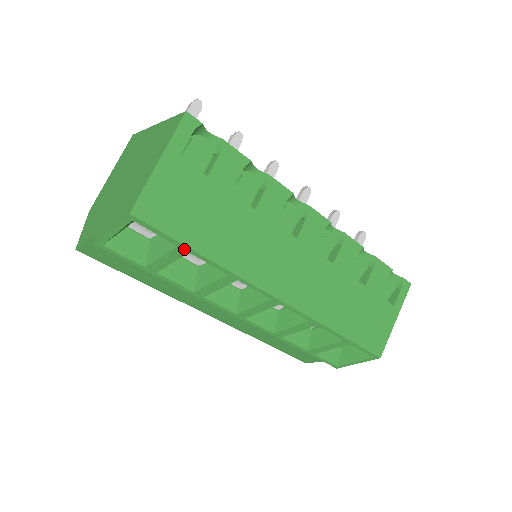
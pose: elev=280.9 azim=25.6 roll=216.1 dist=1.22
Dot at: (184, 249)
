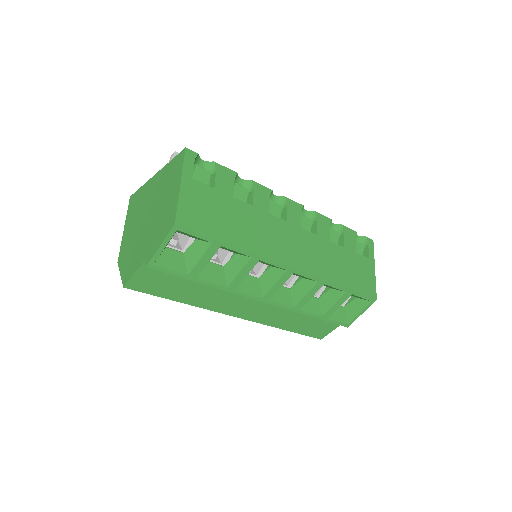
Dot at: (217, 244)
